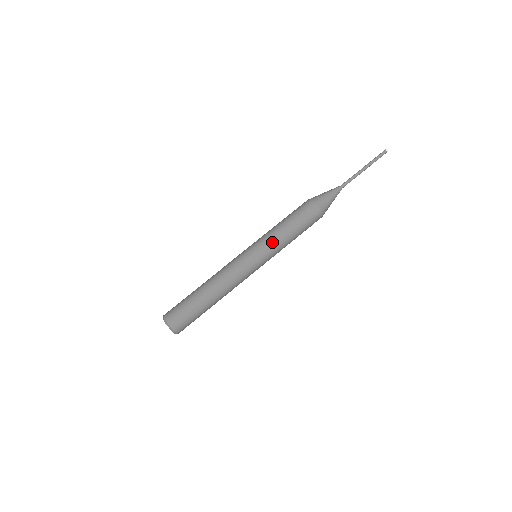
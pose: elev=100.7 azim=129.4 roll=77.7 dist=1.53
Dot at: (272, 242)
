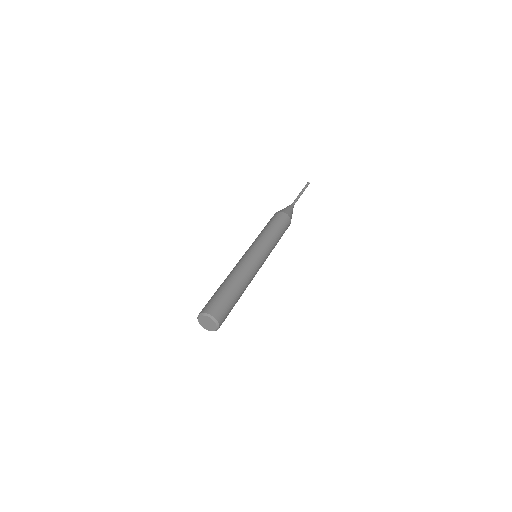
Dot at: (268, 240)
